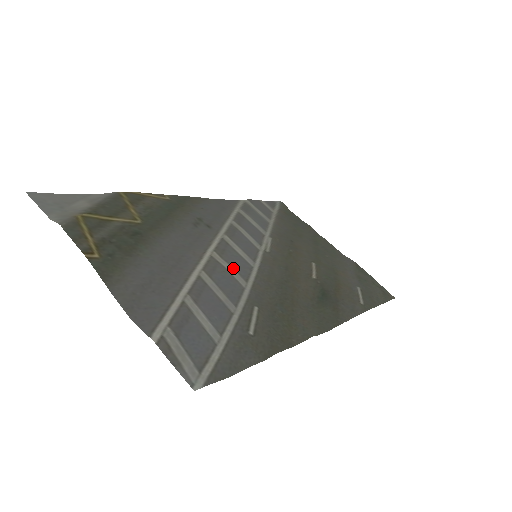
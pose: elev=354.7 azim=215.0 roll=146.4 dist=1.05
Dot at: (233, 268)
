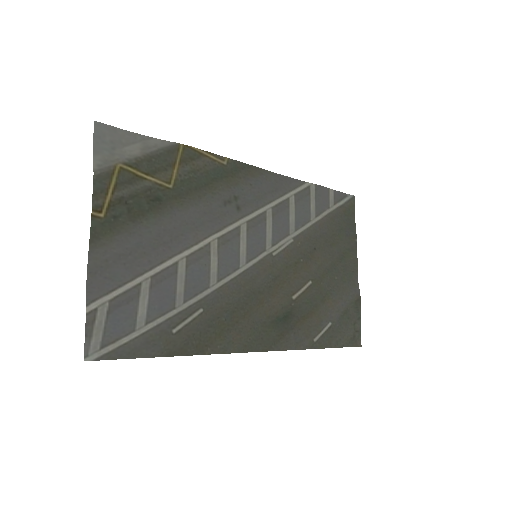
Dot at: (218, 264)
